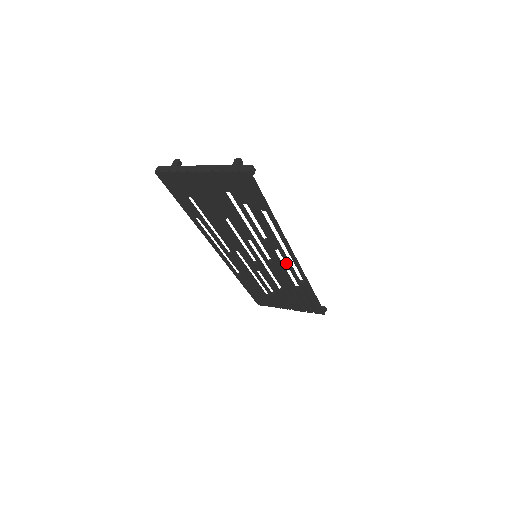
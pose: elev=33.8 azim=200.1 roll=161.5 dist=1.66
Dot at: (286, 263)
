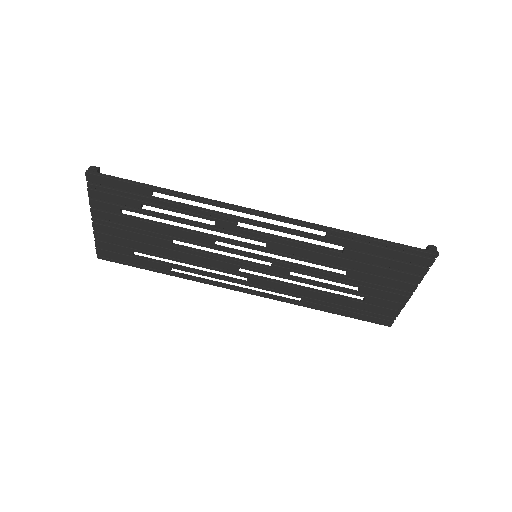
Dot at: (270, 229)
